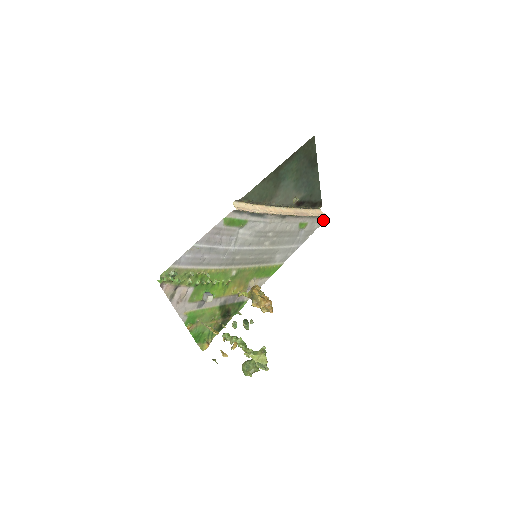
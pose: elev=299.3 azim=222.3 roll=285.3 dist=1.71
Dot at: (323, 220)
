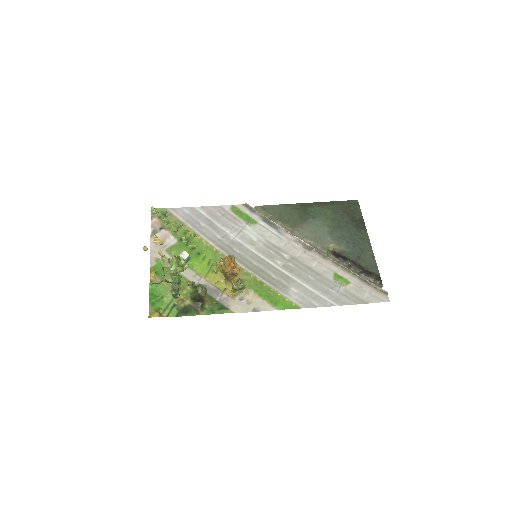
Dot at: (383, 299)
